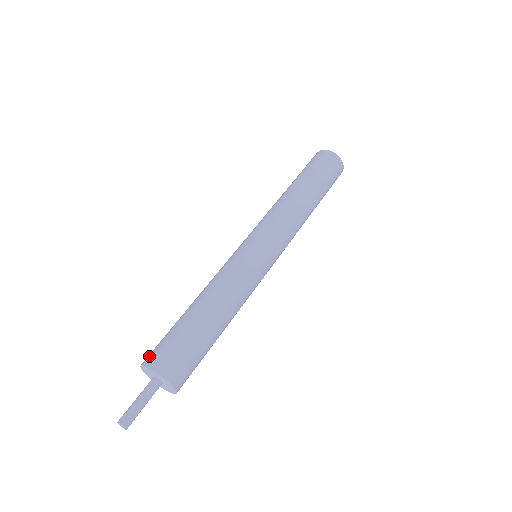
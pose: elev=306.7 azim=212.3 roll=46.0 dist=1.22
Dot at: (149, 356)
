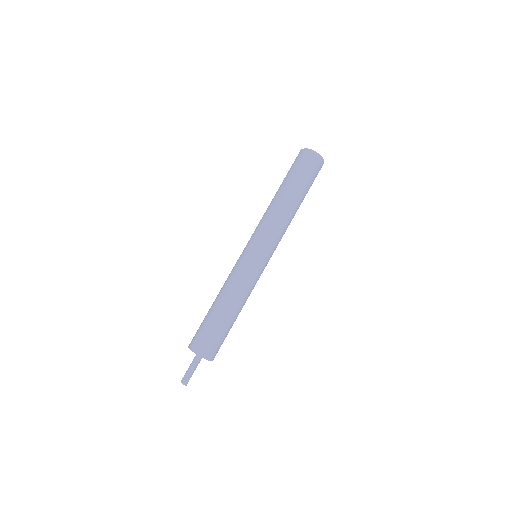
Dot at: (200, 348)
